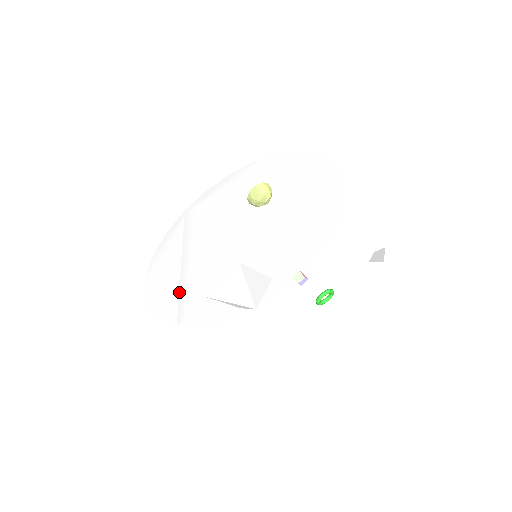
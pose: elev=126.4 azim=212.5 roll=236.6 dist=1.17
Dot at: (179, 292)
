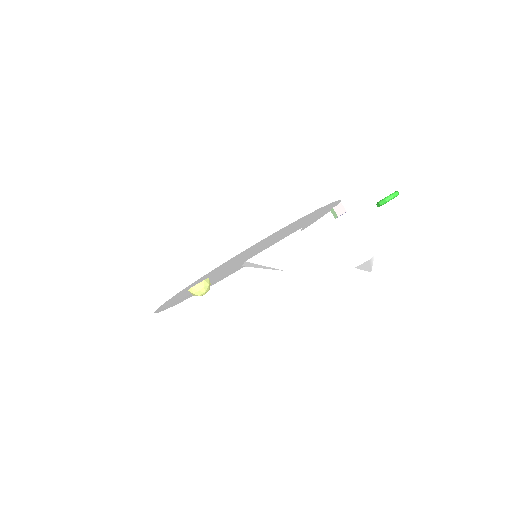
Dot at: (216, 281)
